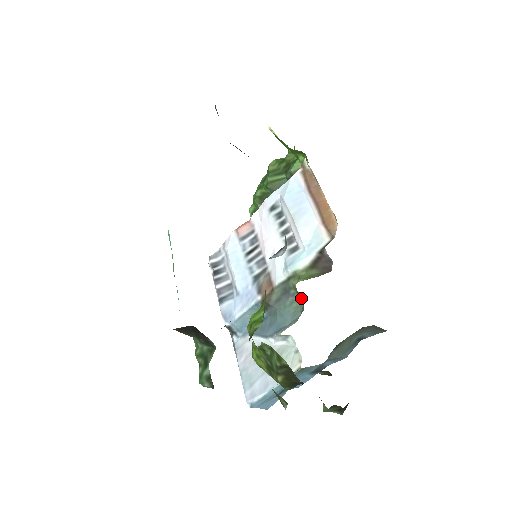
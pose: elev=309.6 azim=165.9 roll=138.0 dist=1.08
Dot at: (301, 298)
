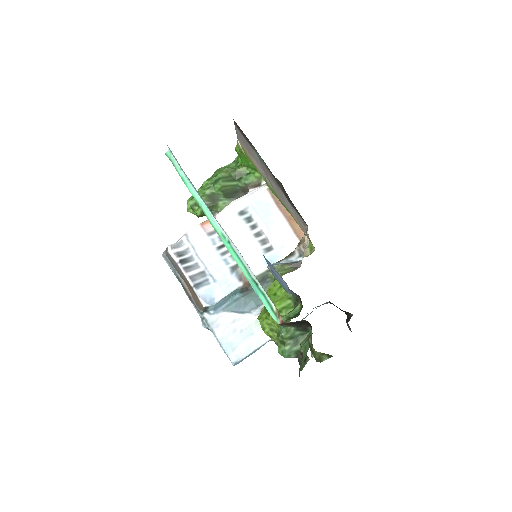
Dot at: occluded
